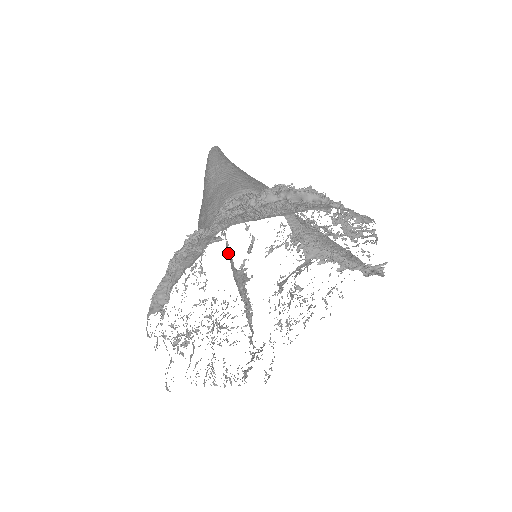
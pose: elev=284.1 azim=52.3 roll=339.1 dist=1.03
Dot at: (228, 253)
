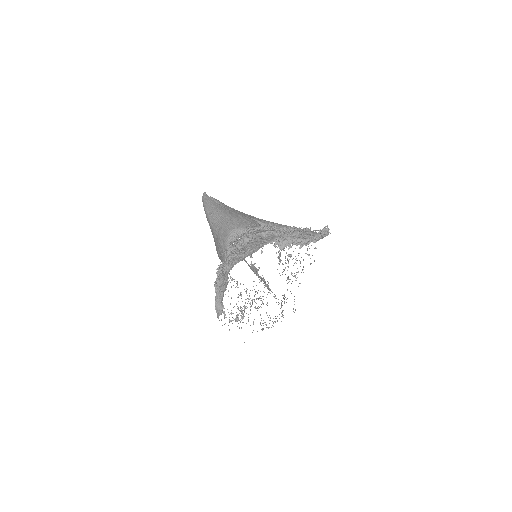
Dot at: occluded
